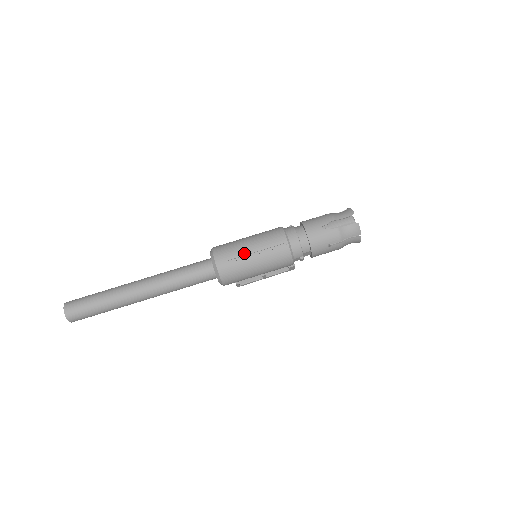
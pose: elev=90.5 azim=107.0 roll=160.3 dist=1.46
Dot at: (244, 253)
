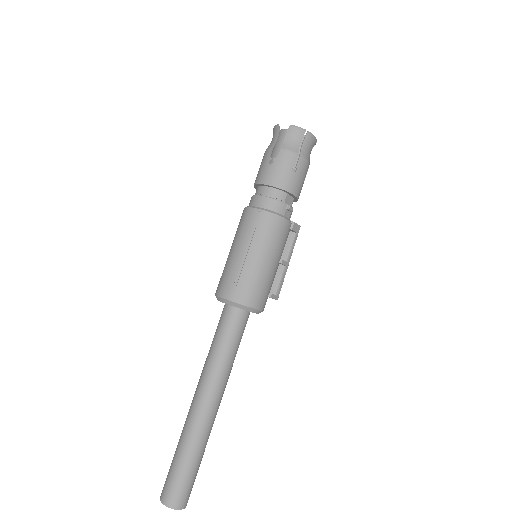
Dot at: (238, 262)
